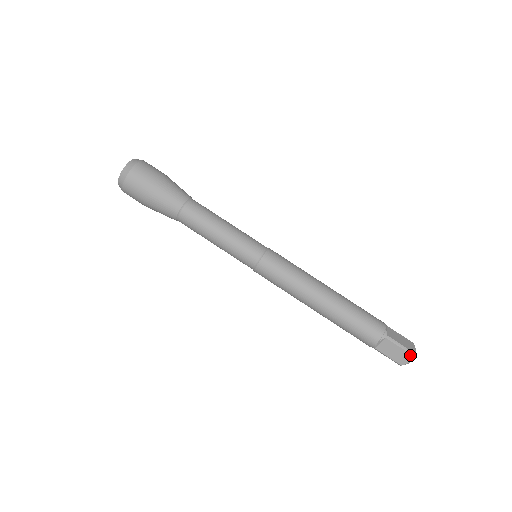
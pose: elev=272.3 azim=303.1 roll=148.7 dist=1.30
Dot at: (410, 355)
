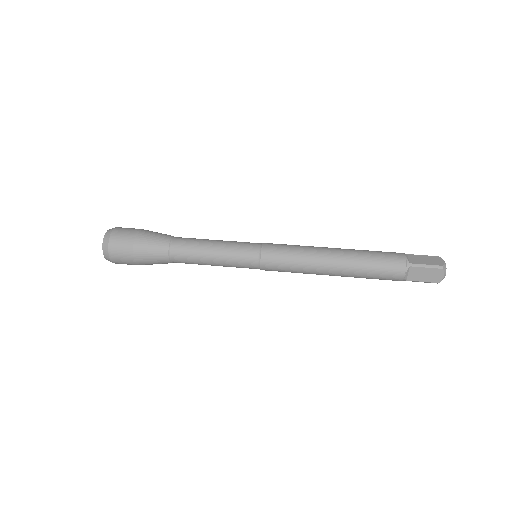
Dot at: (438, 257)
